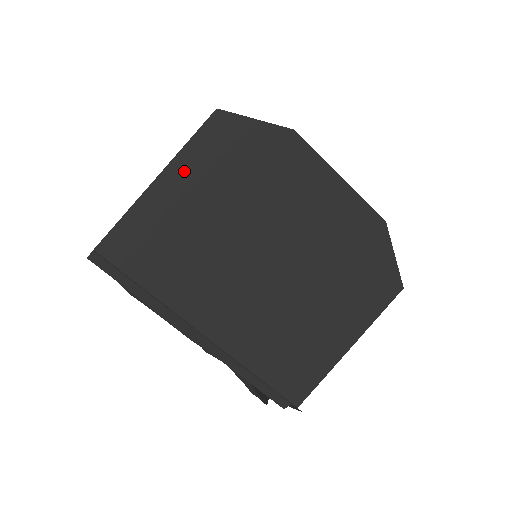
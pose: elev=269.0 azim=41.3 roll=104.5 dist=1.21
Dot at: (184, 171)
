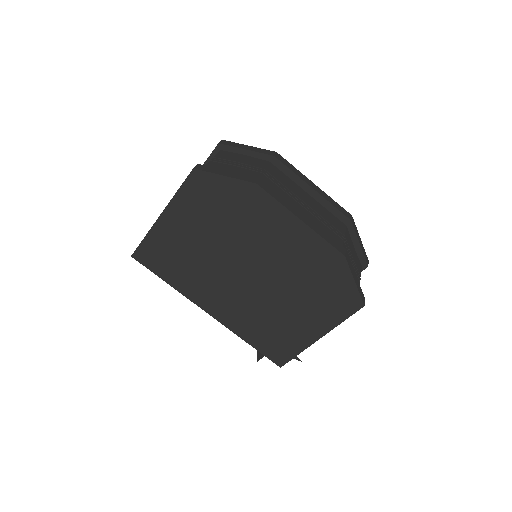
Dot at: (178, 211)
